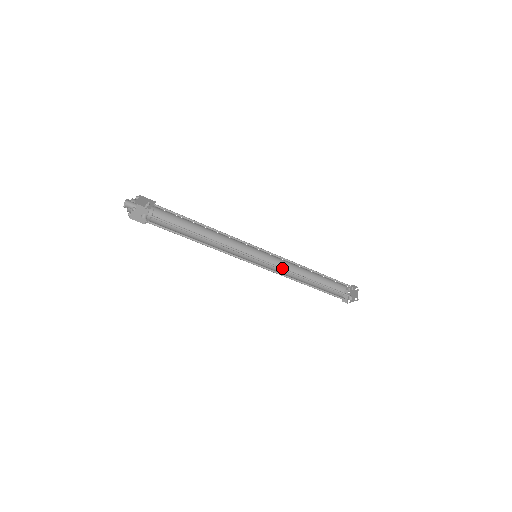
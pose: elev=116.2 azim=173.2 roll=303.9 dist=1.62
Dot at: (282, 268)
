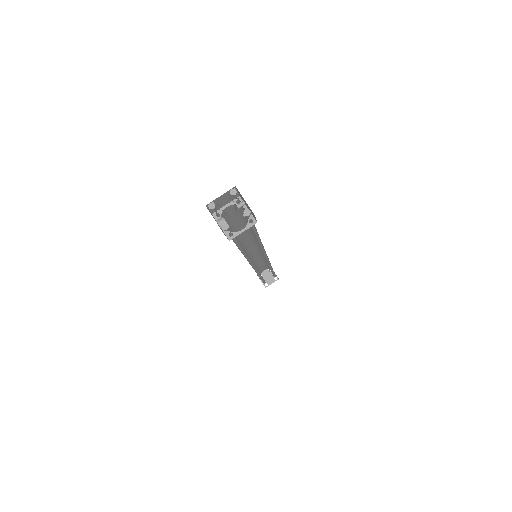
Dot at: occluded
